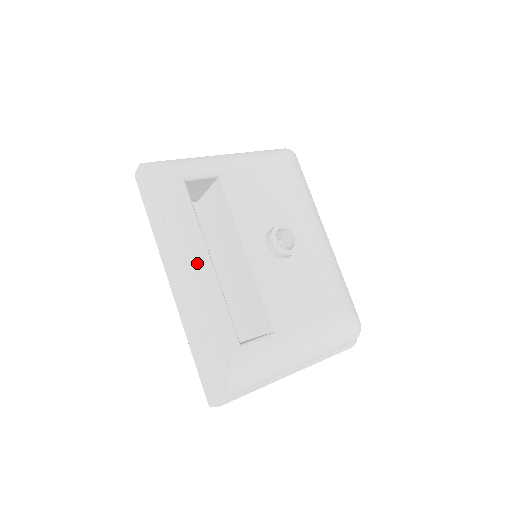
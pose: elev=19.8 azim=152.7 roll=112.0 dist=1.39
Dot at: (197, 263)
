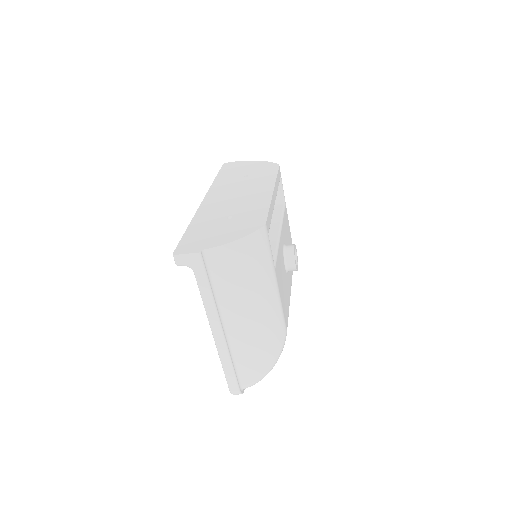
Dot at: (273, 190)
